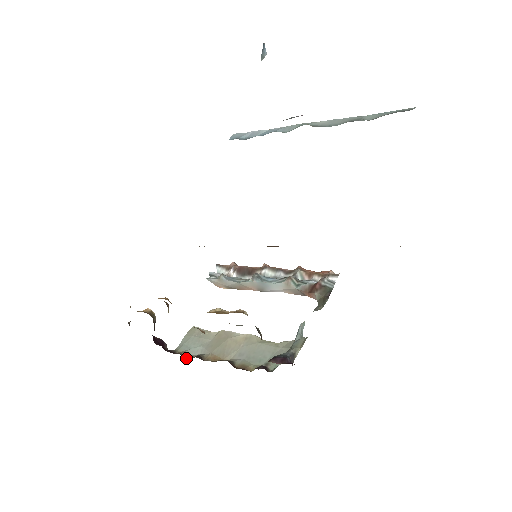
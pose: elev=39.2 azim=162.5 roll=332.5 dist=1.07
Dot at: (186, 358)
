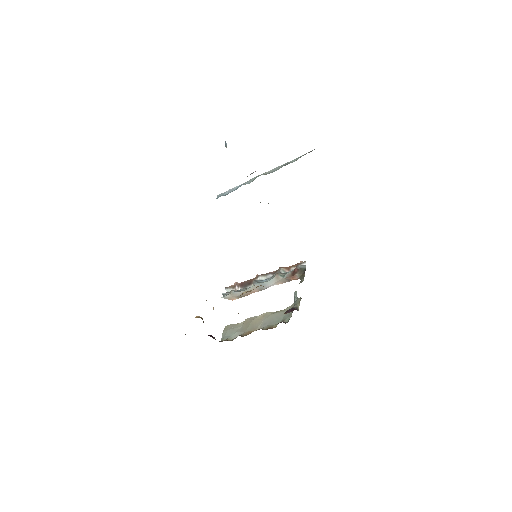
Dot at: occluded
